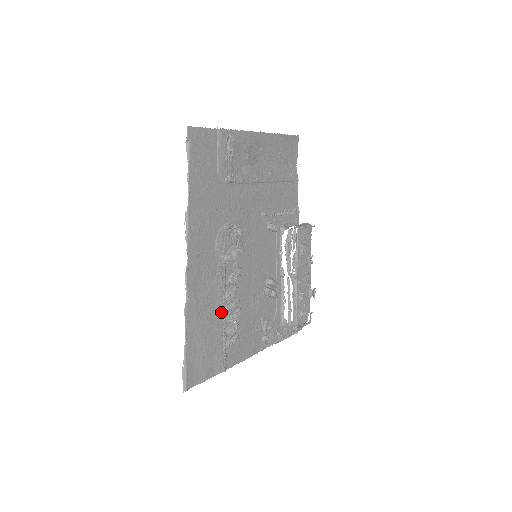
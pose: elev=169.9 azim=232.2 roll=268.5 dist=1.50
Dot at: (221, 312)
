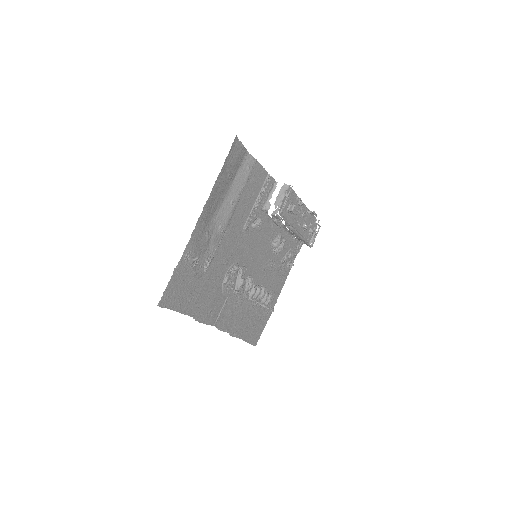
Dot at: (253, 304)
